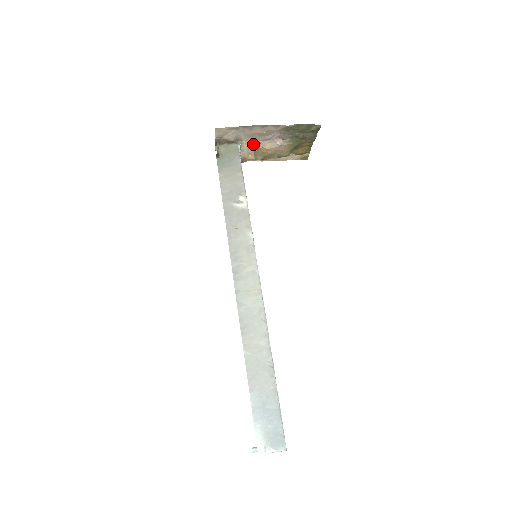
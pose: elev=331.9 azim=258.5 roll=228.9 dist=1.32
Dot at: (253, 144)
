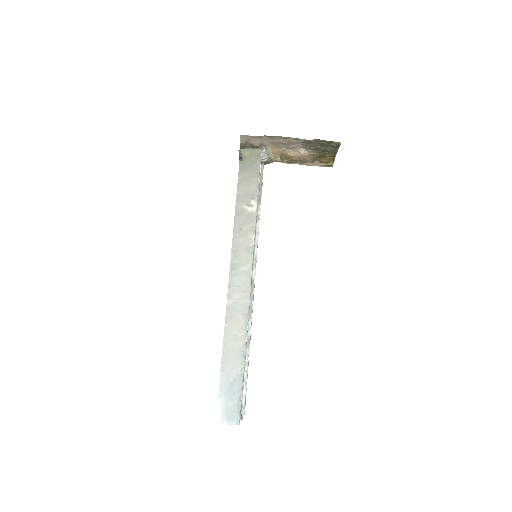
Dot at: (278, 150)
